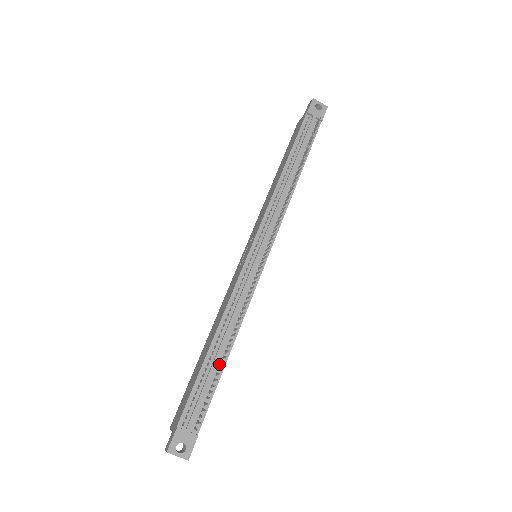
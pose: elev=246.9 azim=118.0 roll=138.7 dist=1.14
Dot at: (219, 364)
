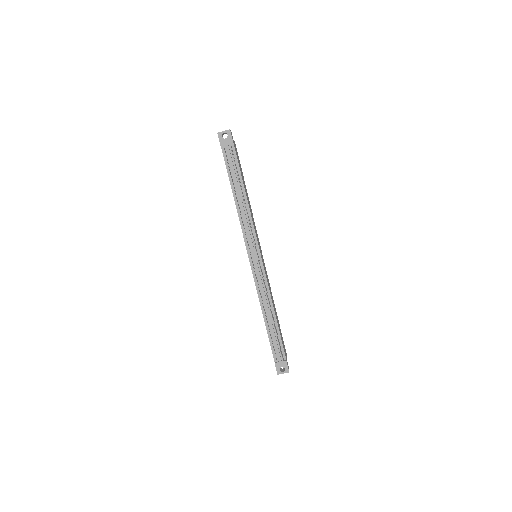
Dot at: occluded
